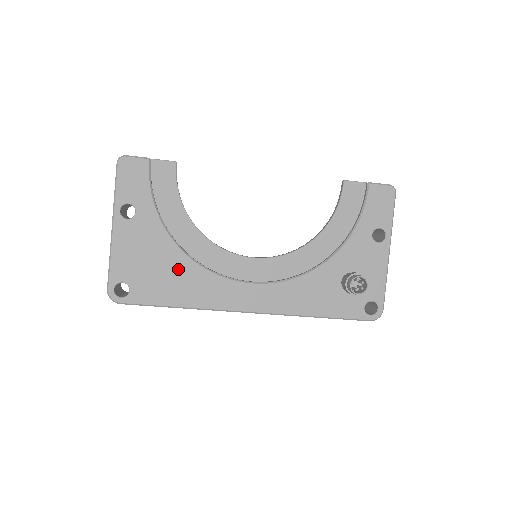
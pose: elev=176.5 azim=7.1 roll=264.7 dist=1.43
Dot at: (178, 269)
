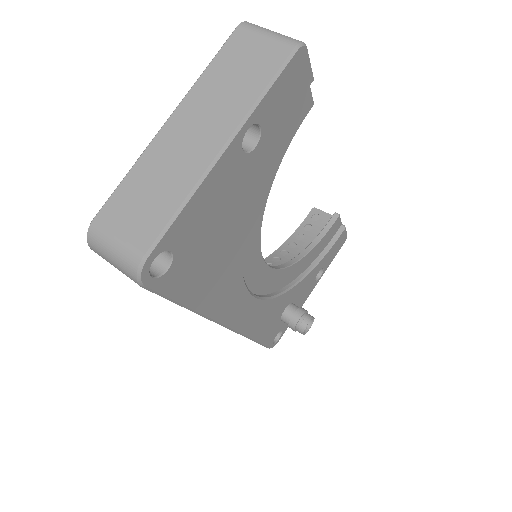
Dot at: (226, 255)
